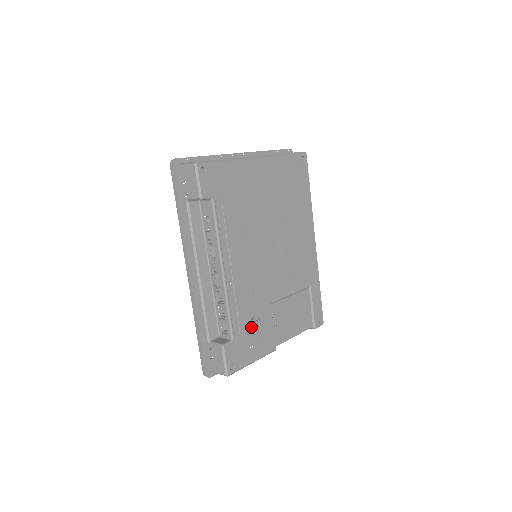
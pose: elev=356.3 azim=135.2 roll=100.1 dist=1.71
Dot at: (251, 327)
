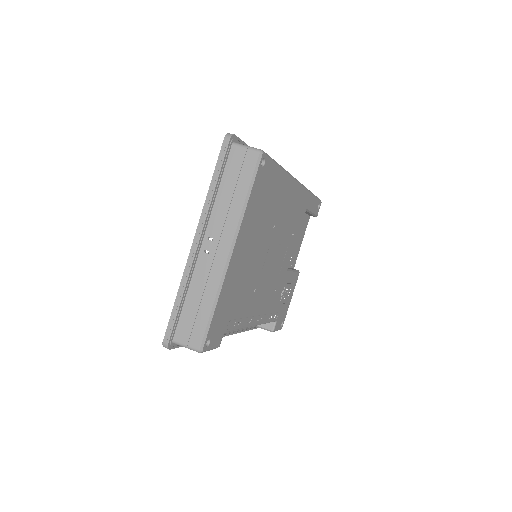
Dot at: (282, 299)
